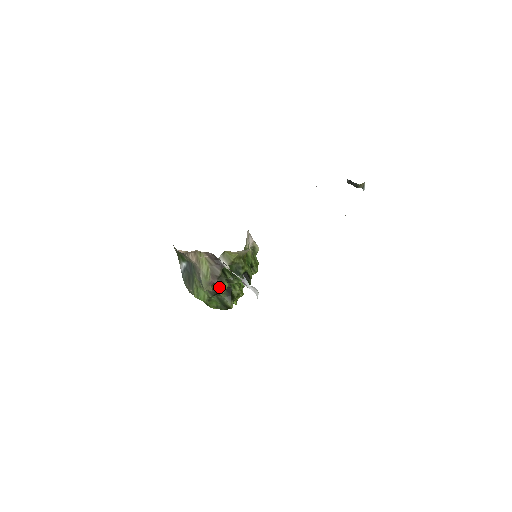
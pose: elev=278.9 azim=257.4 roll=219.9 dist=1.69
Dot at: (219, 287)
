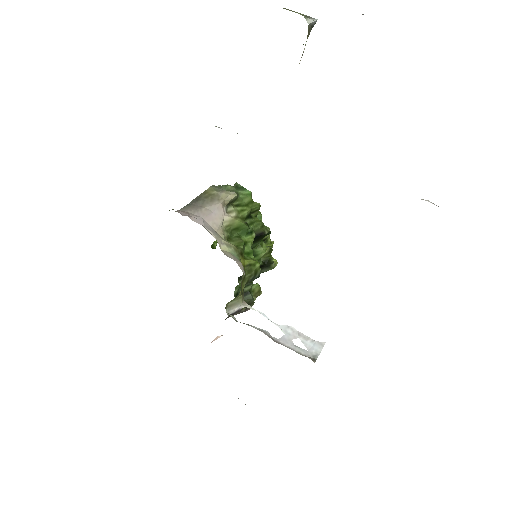
Dot at: occluded
